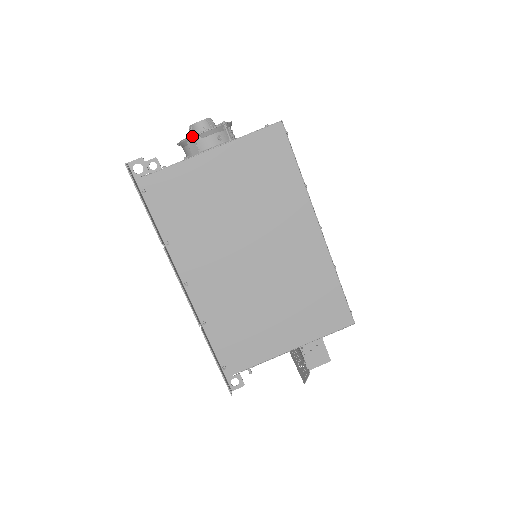
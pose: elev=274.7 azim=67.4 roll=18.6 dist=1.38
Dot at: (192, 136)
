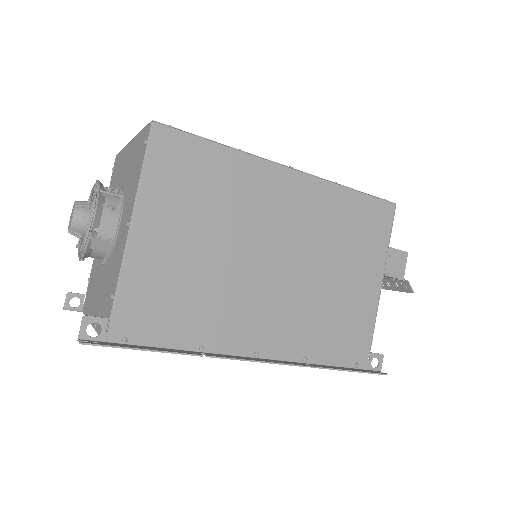
Dot at: (88, 238)
